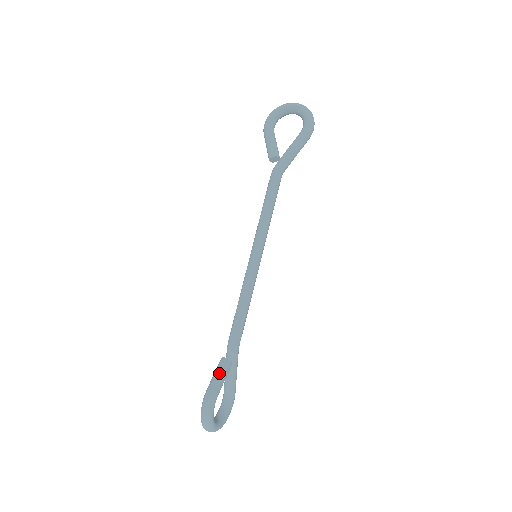
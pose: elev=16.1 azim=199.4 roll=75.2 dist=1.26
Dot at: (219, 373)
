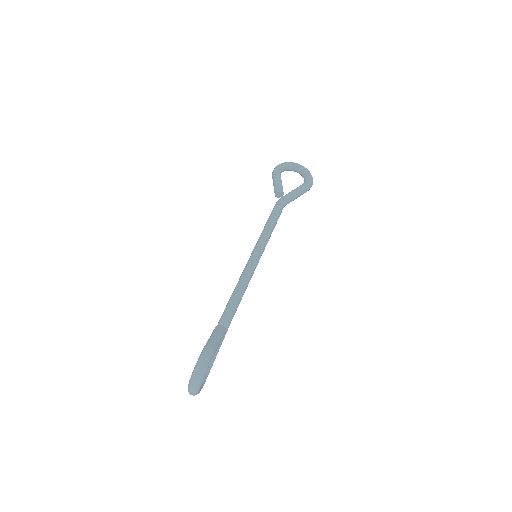
Dot at: (218, 335)
